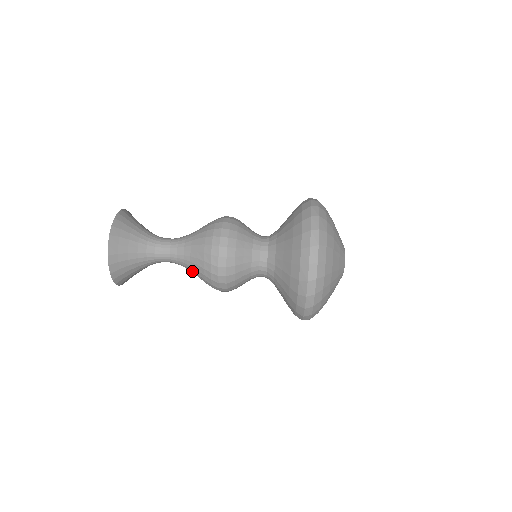
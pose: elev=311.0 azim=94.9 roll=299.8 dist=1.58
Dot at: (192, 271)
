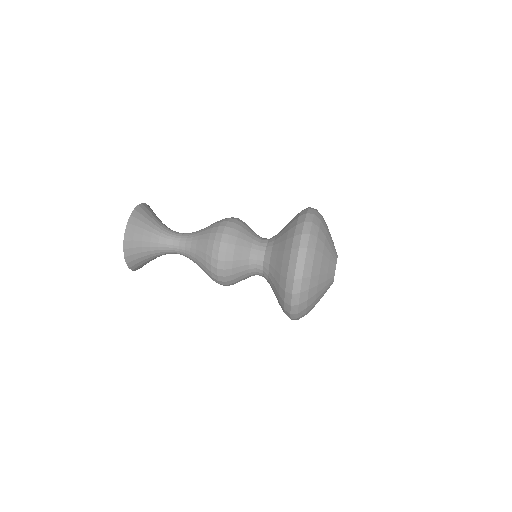
Dot at: (196, 247)
